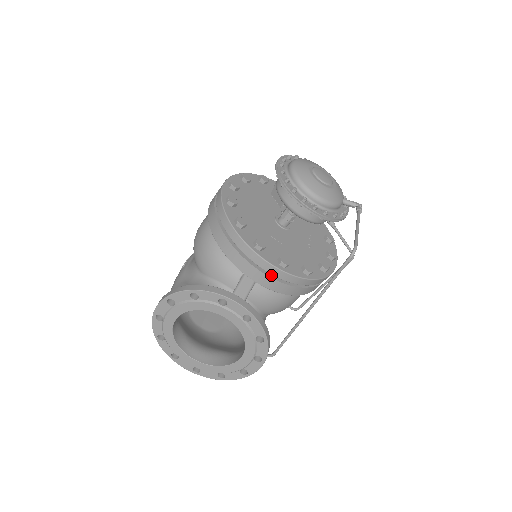
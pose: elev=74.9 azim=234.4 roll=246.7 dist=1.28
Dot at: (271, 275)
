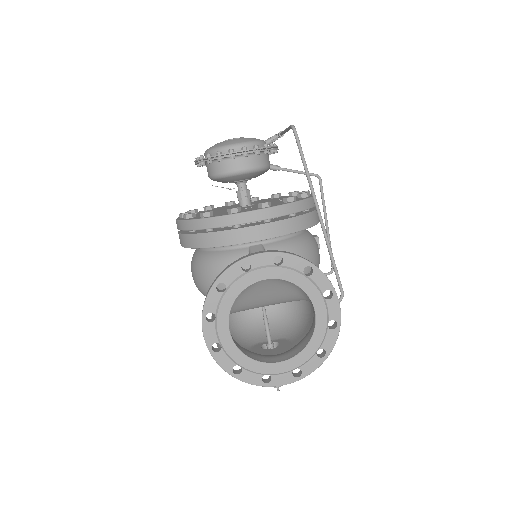
Dot at: (266, 223)
